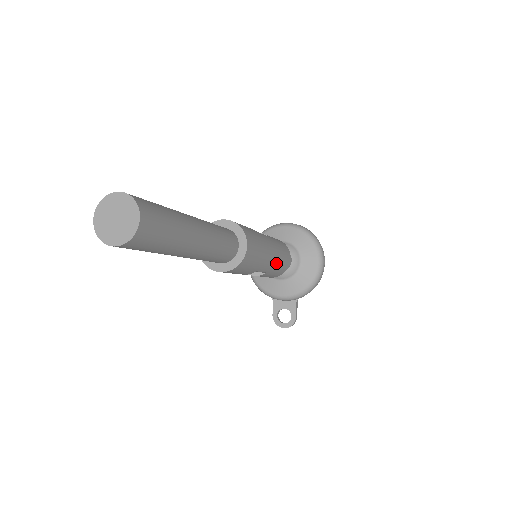
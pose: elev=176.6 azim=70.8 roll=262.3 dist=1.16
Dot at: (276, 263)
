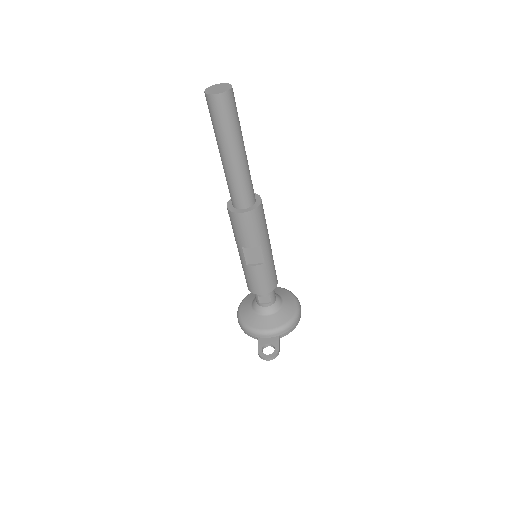
Dot at: (271, 261)
